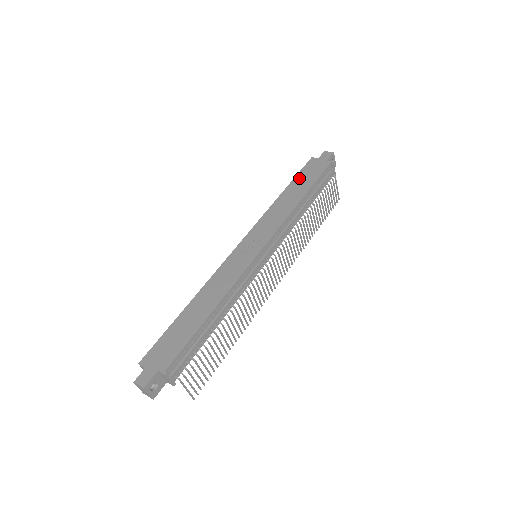
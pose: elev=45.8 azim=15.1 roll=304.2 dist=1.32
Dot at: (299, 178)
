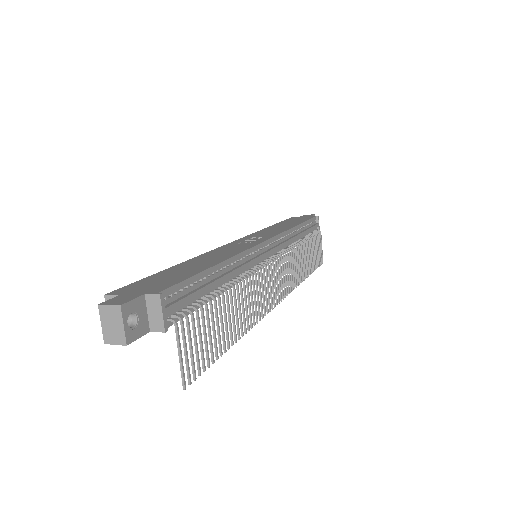
Dot at: (286, 221)
